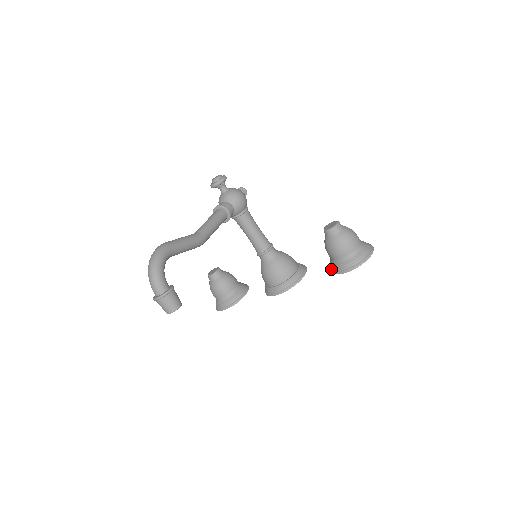
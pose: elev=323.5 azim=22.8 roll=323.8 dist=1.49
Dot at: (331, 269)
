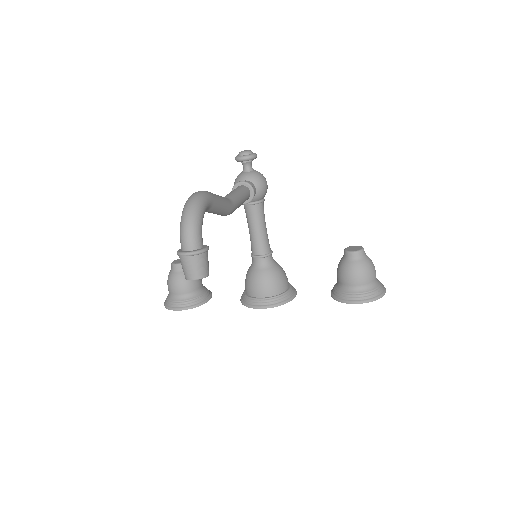
Dot at: (337, 296)
